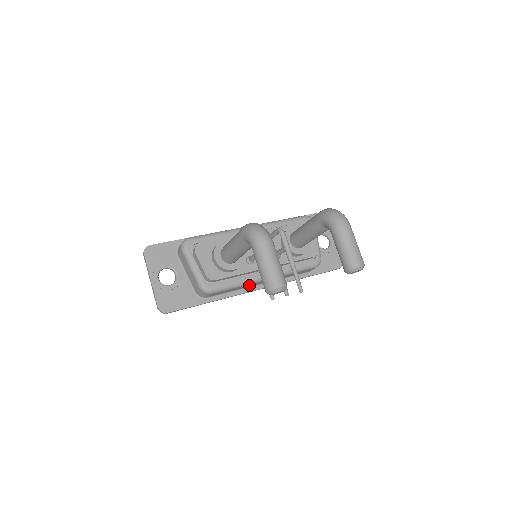
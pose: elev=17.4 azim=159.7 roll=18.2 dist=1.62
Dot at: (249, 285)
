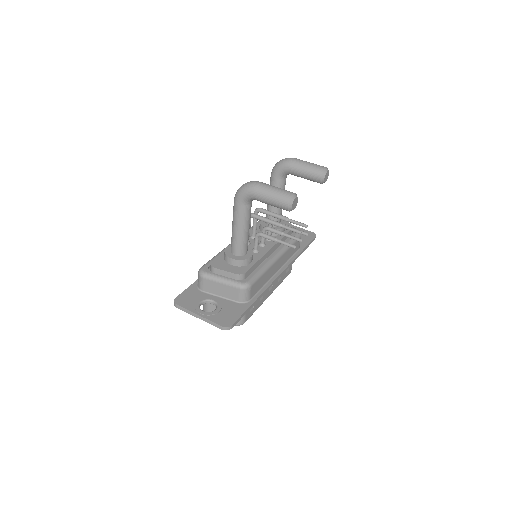
Dot at: (270, 272)
